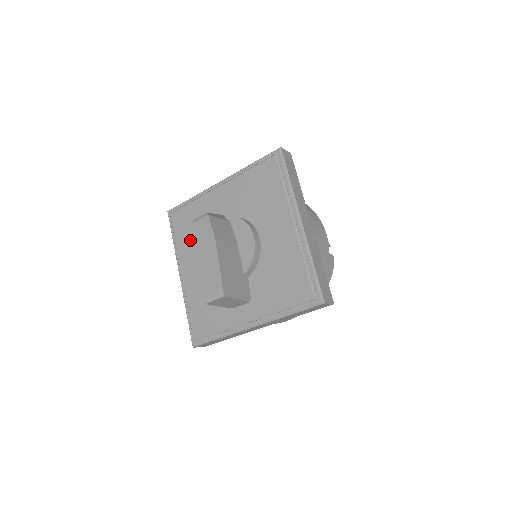
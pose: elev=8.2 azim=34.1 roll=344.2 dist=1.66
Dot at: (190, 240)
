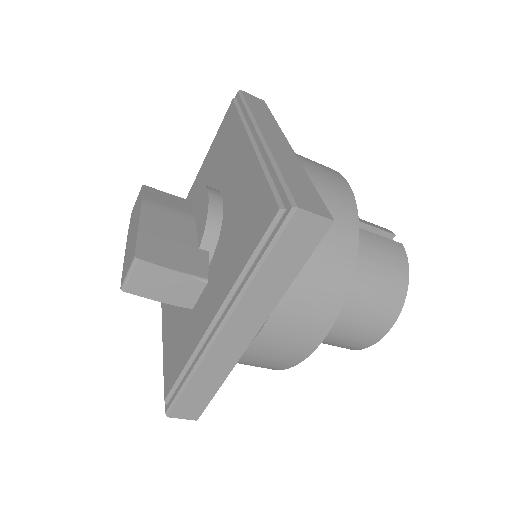
Dot at: occluded
